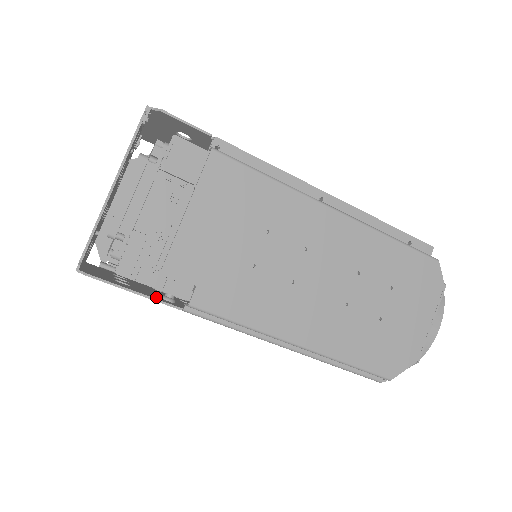
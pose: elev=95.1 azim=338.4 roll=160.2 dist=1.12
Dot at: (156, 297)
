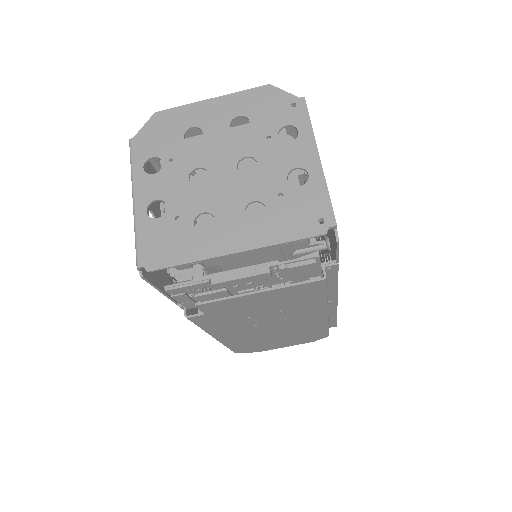
Dot at: (169, 283)
